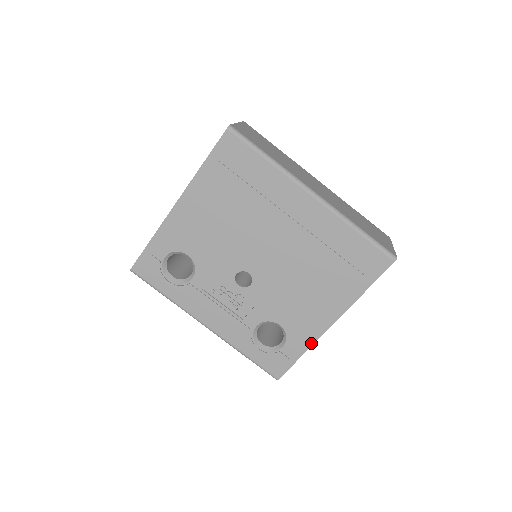
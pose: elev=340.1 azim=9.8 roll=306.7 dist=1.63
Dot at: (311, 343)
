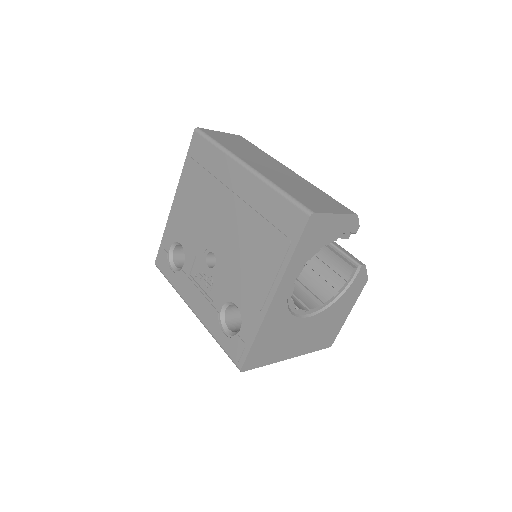
Dot at: (259, 324)
